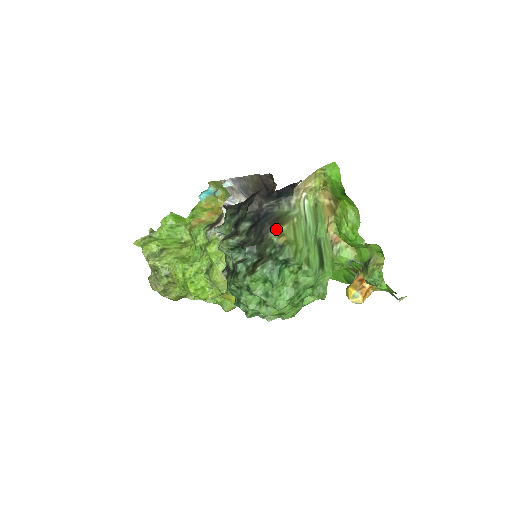
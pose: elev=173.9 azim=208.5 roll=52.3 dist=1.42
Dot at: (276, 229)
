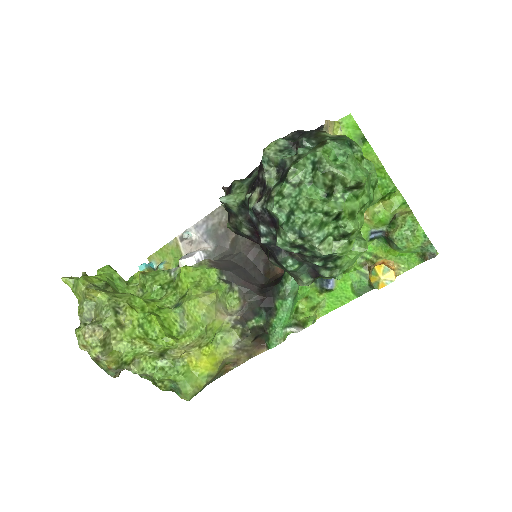
Dot at: (326, 132)
